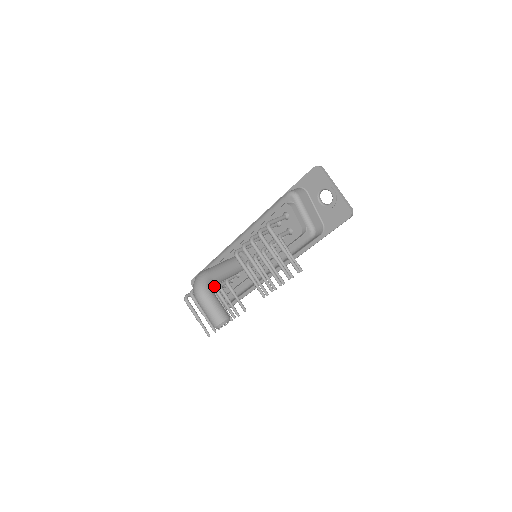
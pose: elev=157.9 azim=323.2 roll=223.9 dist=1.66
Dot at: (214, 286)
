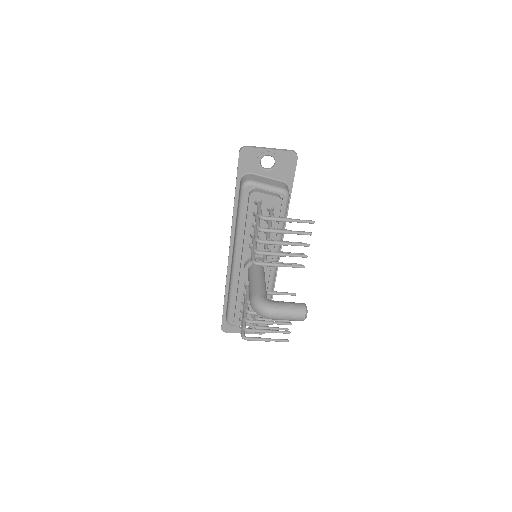
Dot at: occluded
